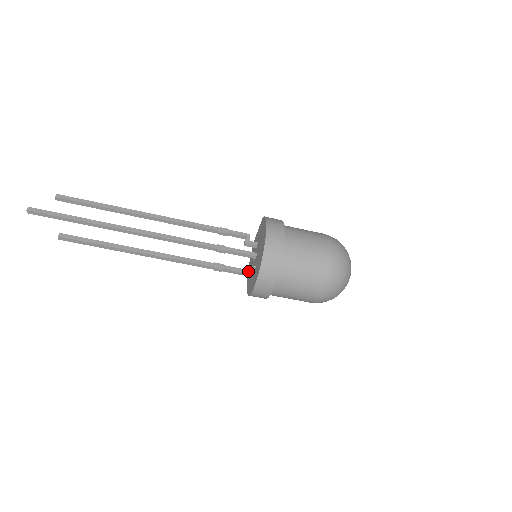
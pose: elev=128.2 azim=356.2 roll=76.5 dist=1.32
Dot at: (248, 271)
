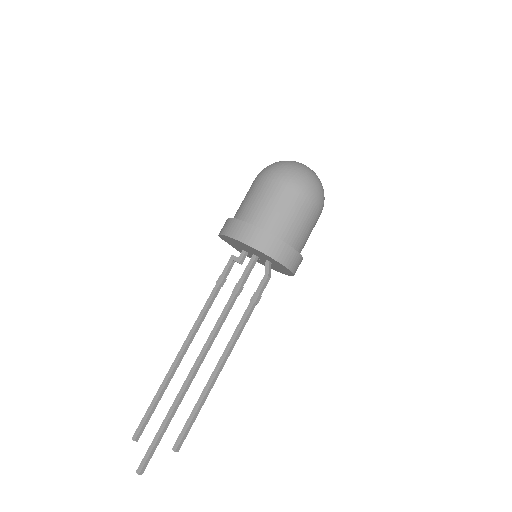
Dot at: (269, 269)
